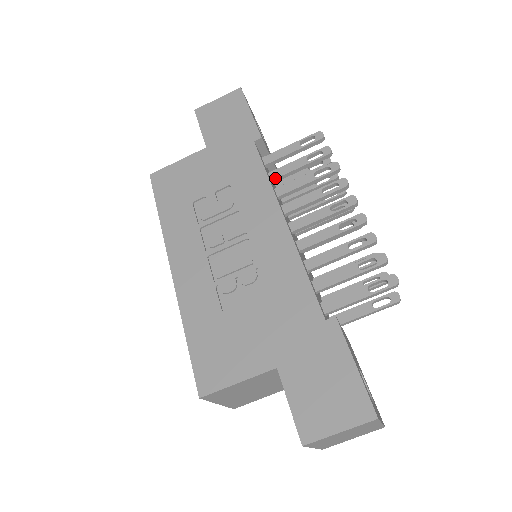
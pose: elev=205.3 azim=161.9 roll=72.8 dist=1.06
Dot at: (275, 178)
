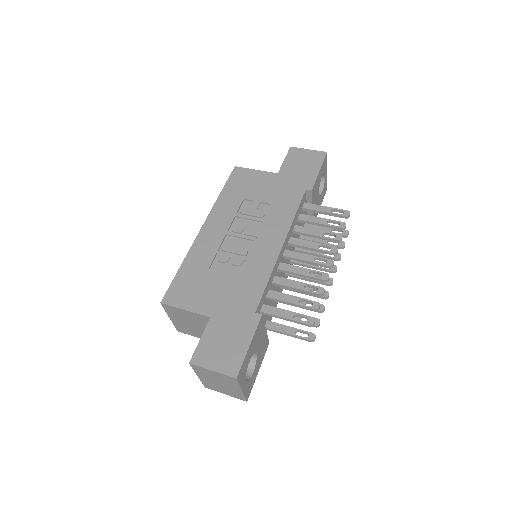
Dot at: (301, 219)
